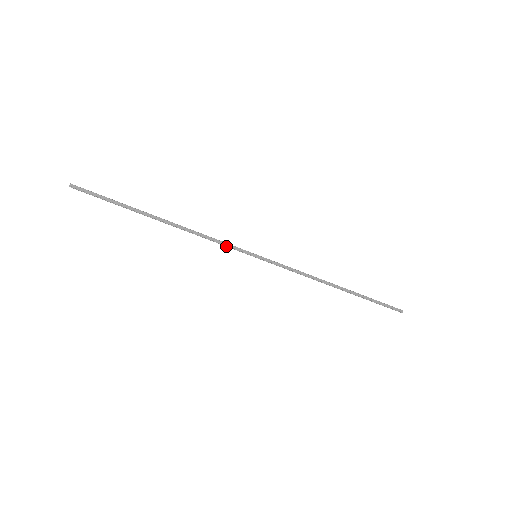
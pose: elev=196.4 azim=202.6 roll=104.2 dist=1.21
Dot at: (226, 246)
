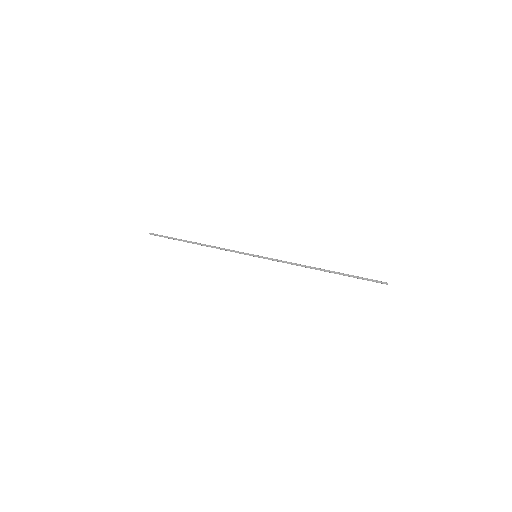
Dot at: occluded
